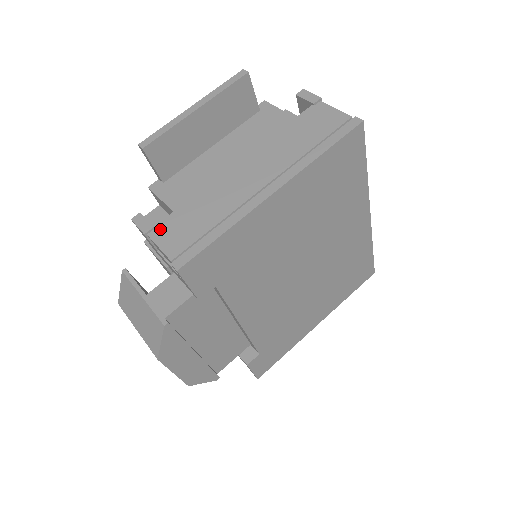
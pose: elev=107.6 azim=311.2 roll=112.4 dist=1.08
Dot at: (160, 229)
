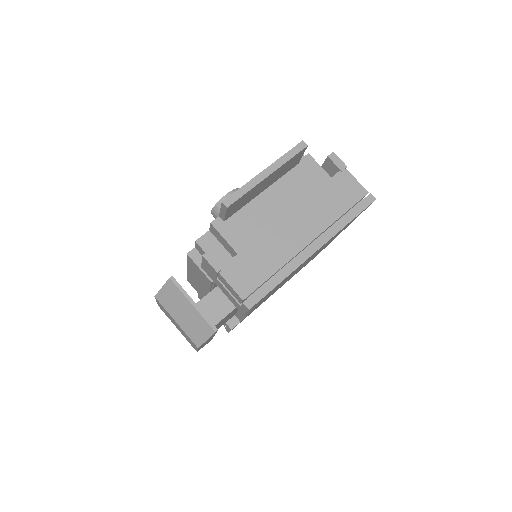
Dot at: (229, 269)
